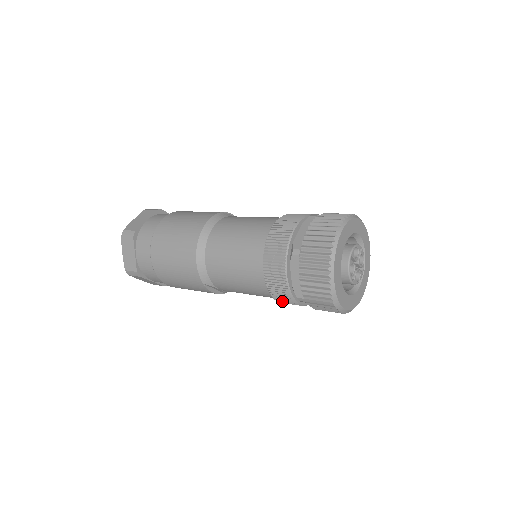
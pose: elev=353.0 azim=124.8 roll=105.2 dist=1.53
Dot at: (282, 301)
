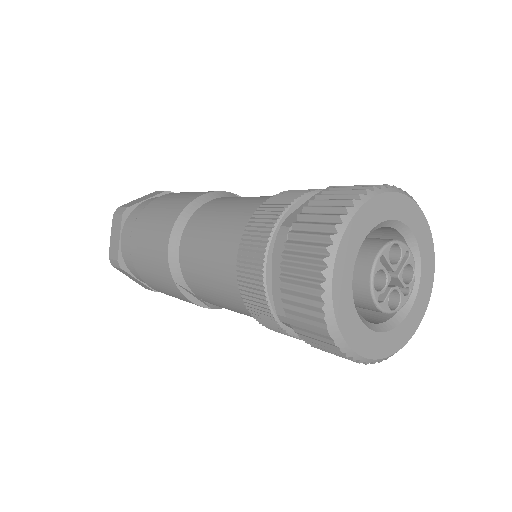
Dot at: (264, 322)
